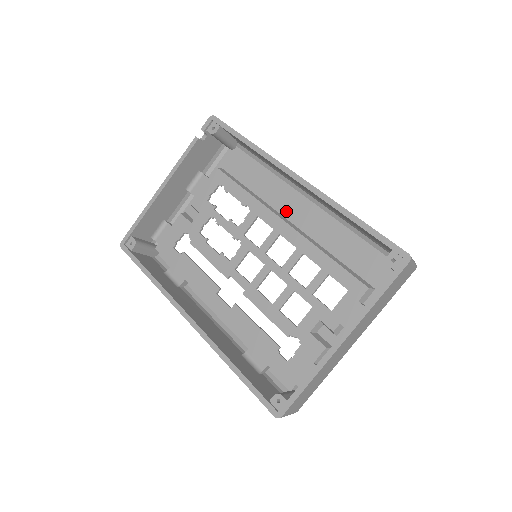
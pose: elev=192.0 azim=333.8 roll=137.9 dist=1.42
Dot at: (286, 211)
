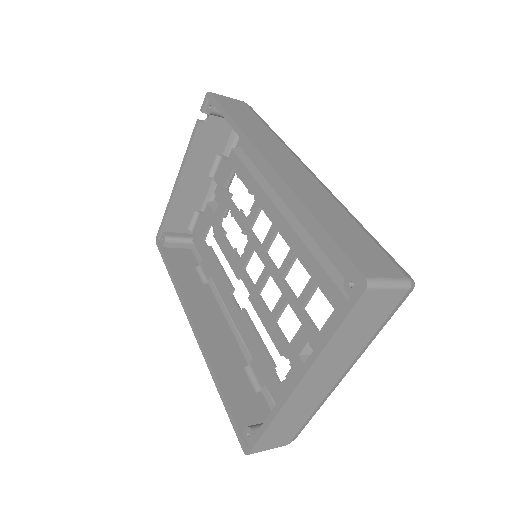
Dot at: (289, 199)
